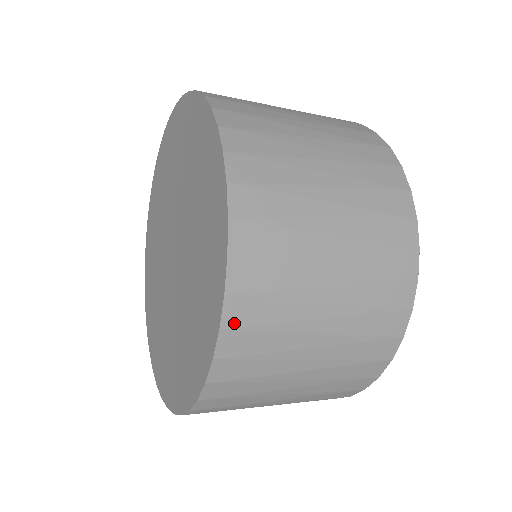
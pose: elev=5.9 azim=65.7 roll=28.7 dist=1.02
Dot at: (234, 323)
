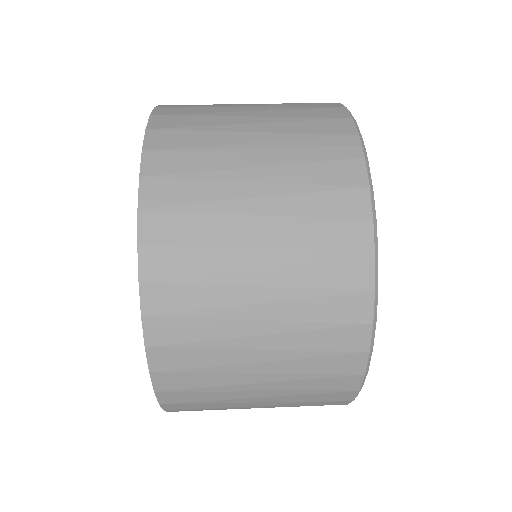
Dot at: (171, 402)
